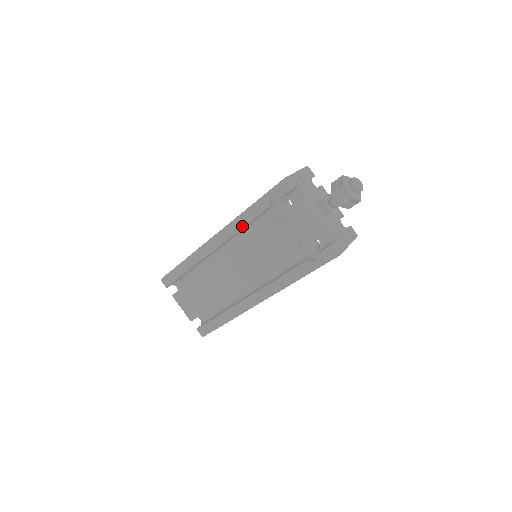
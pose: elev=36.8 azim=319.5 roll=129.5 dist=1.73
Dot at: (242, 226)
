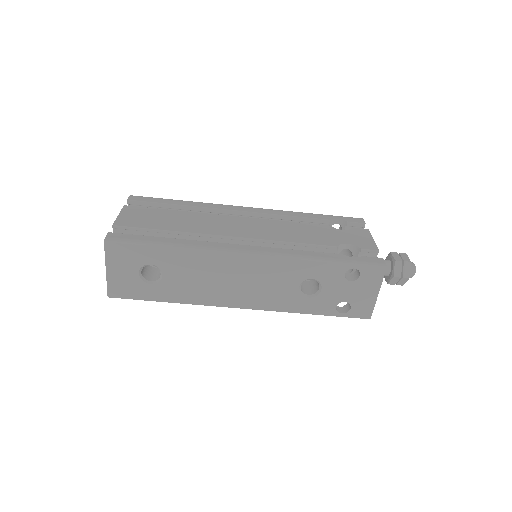
Dot at: (290, 215)
